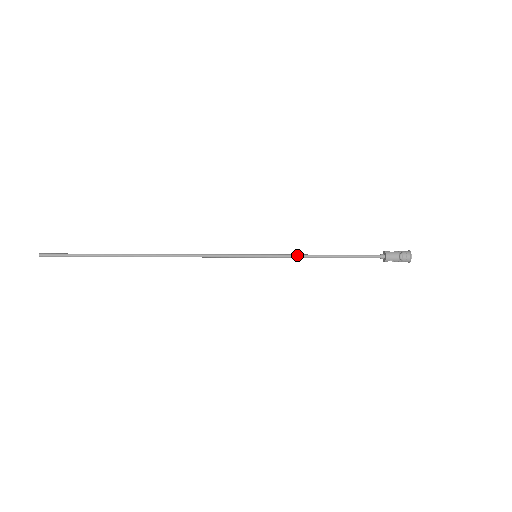
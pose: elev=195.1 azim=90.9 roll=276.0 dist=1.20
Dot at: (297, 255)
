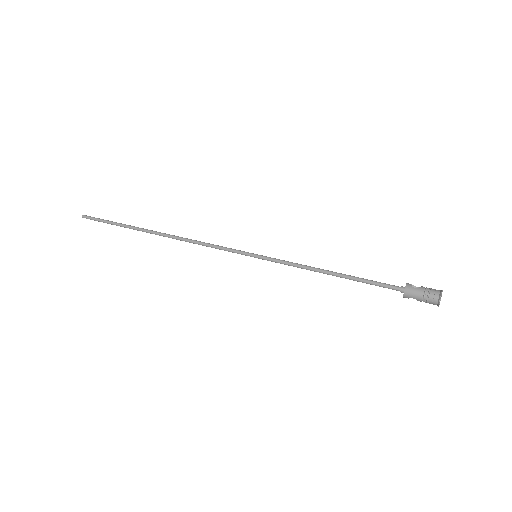
Dot at: (298, 265)
